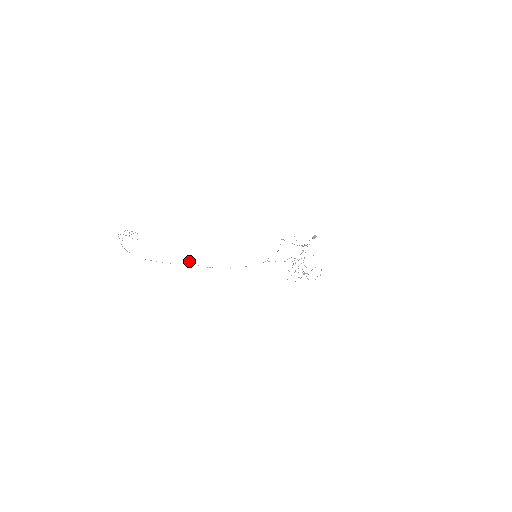
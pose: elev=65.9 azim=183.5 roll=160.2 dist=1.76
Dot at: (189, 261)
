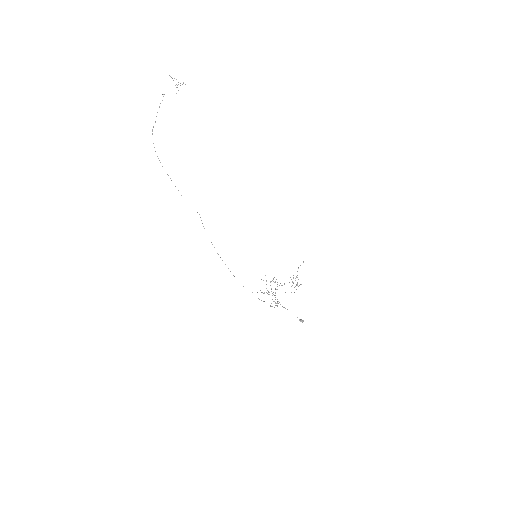
Dot at: occluded
